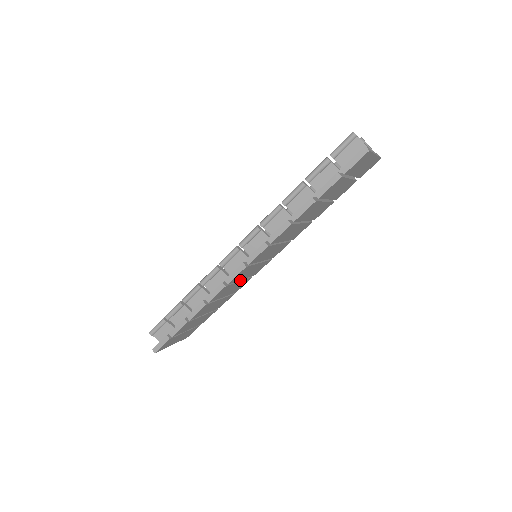
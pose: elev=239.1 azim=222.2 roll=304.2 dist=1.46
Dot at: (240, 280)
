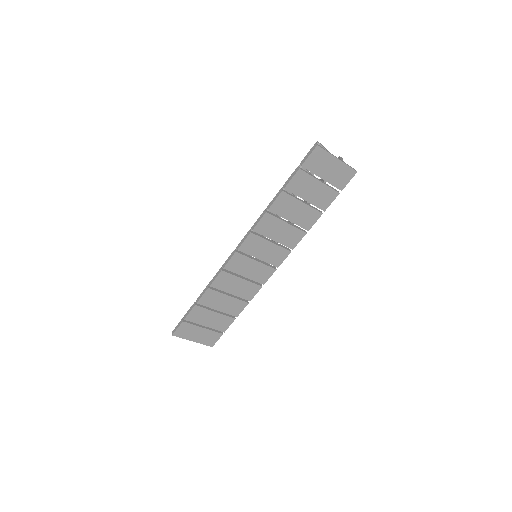
Dot at: (244, 278)
